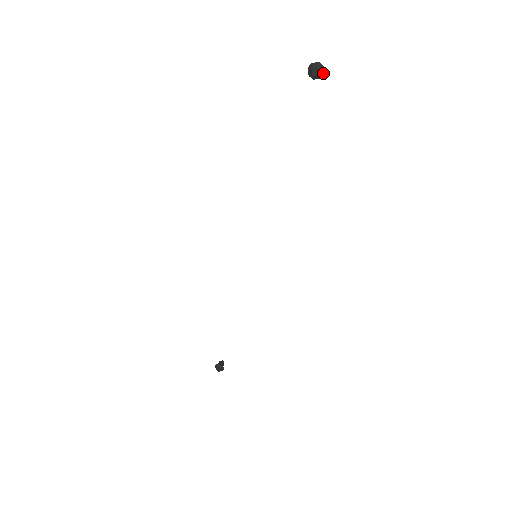
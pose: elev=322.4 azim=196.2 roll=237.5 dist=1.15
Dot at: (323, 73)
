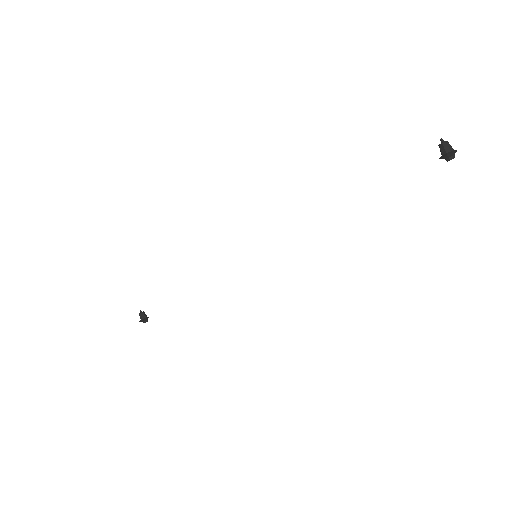
Dot at: occluded
